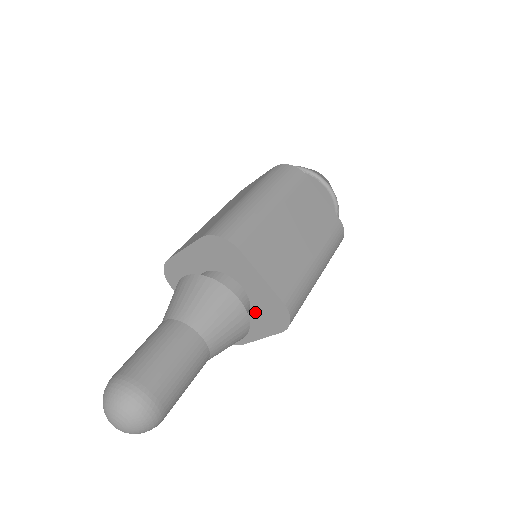
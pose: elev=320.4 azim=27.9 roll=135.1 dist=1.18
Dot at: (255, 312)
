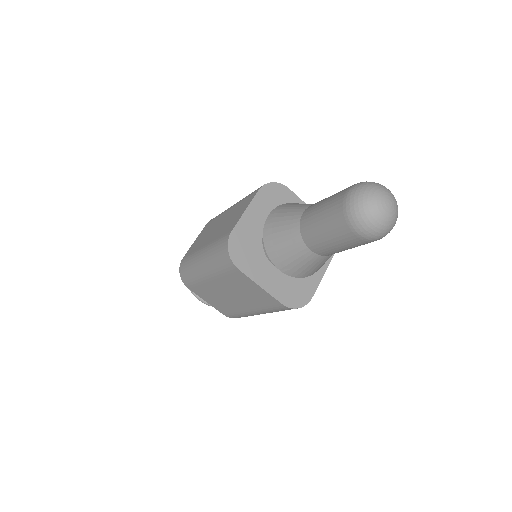
Dot at: occluded
